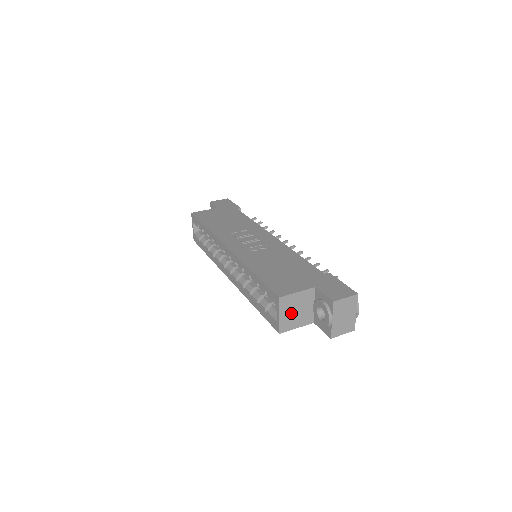
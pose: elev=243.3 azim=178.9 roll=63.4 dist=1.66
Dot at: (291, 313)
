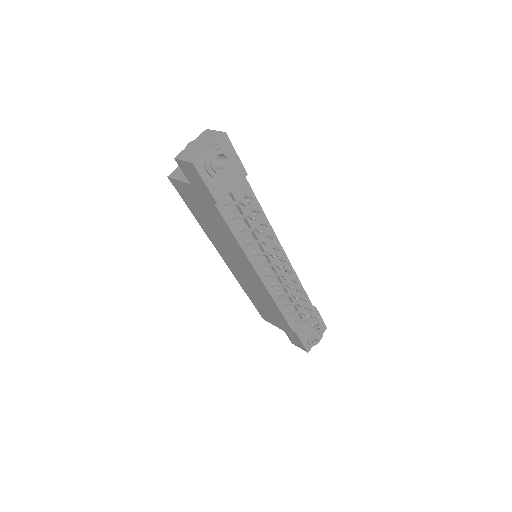
Dot at: occluded
